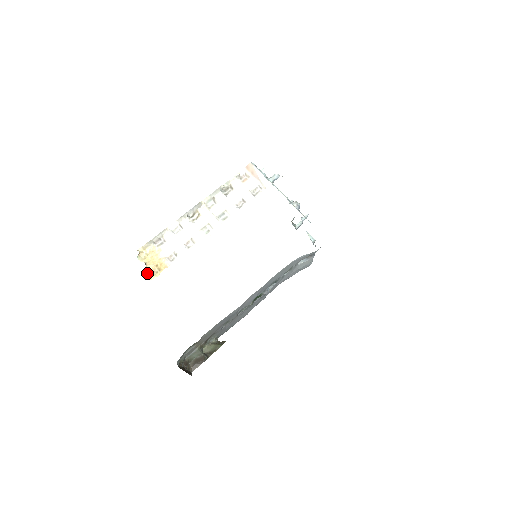
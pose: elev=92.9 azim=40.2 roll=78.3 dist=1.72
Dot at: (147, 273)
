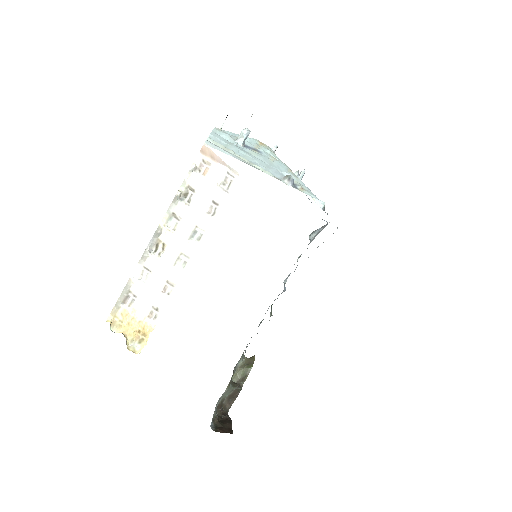
Dot at: (131, 345)
